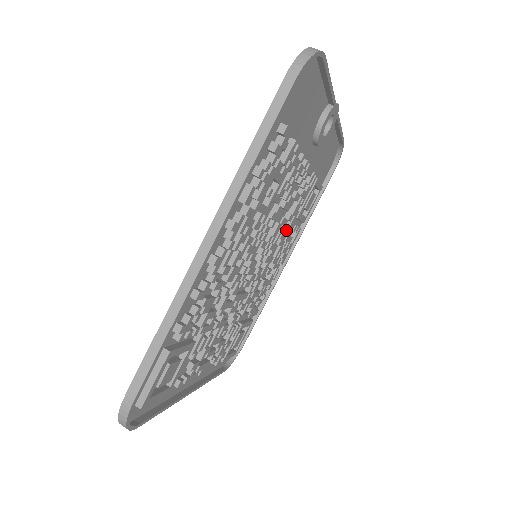
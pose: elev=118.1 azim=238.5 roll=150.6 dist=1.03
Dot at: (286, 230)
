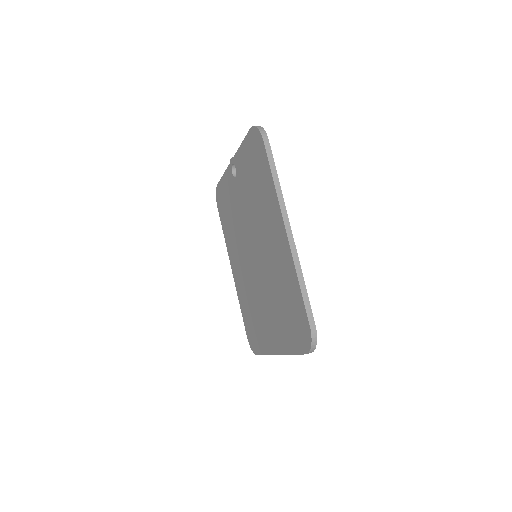
Dot at: occluded
